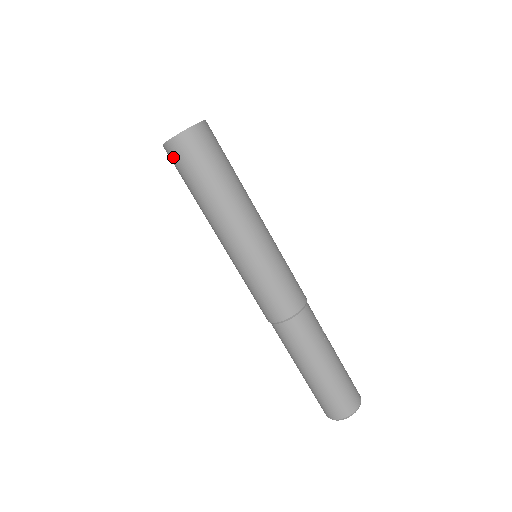
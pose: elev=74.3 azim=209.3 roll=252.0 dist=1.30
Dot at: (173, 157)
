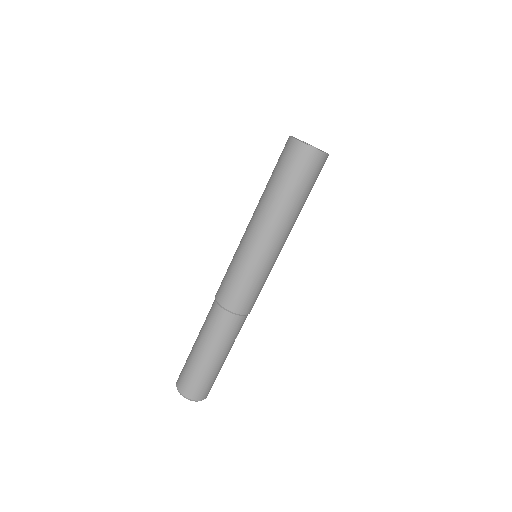
Dot at: (290, 152)
